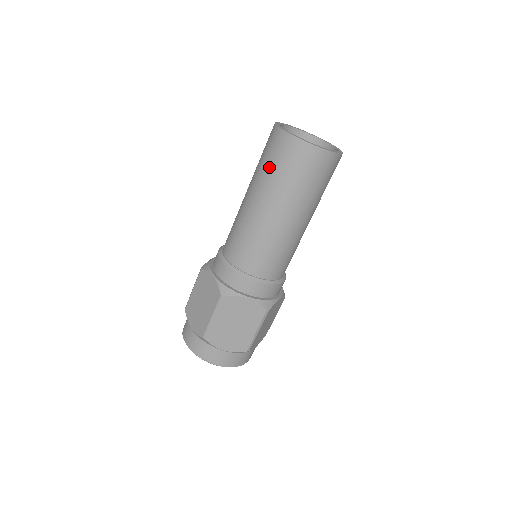
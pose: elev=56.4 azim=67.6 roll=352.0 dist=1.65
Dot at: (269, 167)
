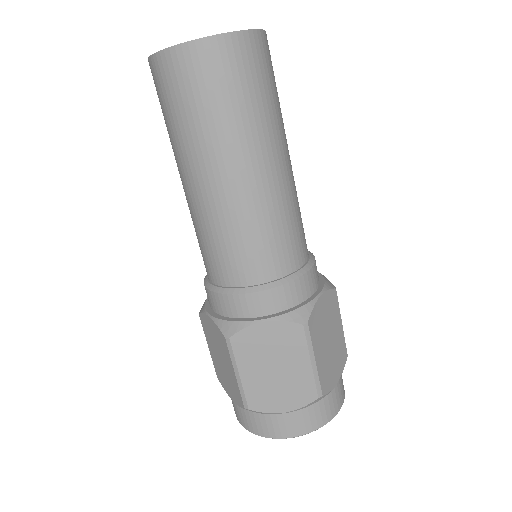
Dot at: (170, 120)
